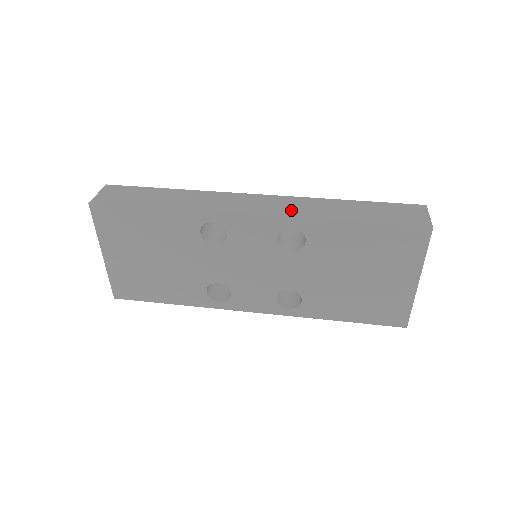
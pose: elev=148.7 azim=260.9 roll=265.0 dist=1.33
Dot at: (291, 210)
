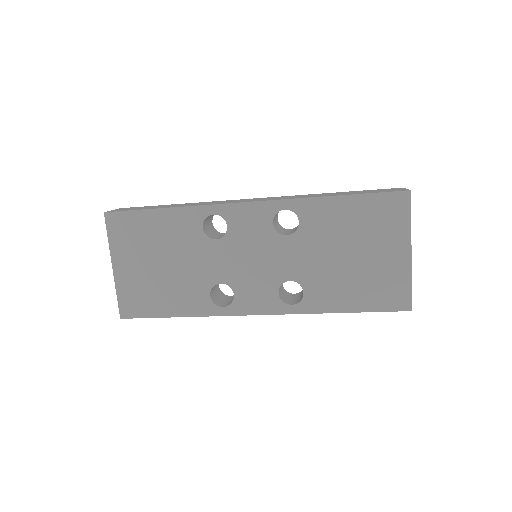
Dot at: (283, 198)
